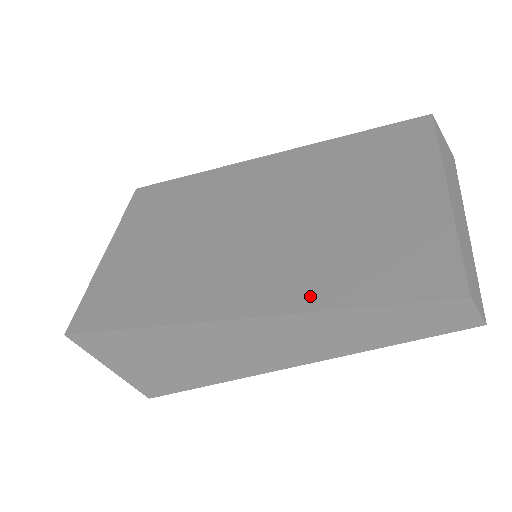
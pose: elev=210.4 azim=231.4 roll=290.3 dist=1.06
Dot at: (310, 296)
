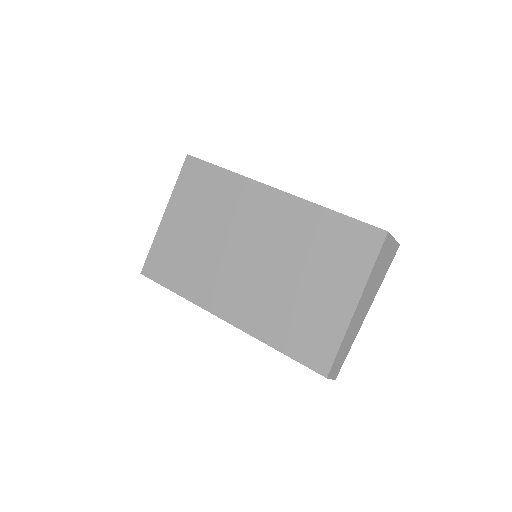
Dot at: (265, 332)
